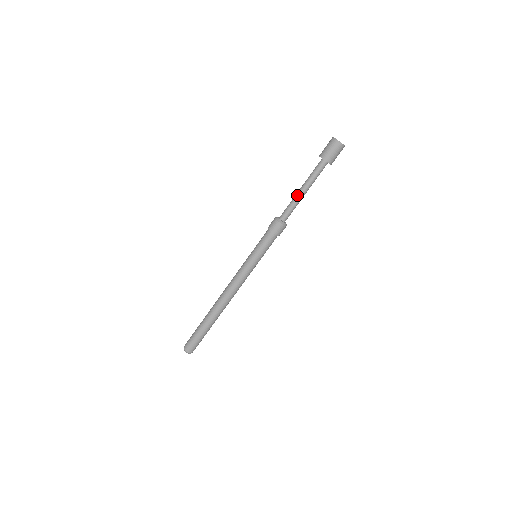
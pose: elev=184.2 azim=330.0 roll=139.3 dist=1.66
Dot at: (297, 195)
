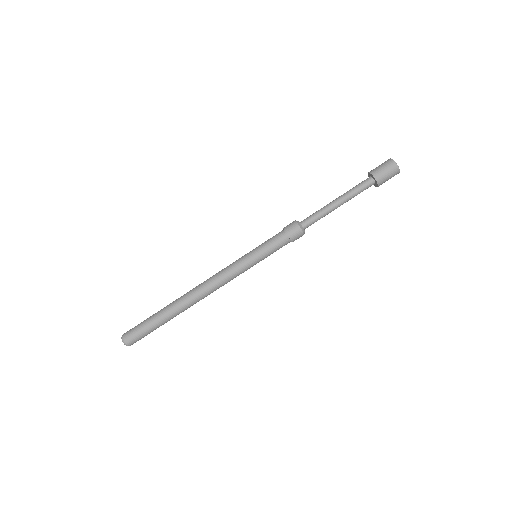
Dot at: (329, 204)
